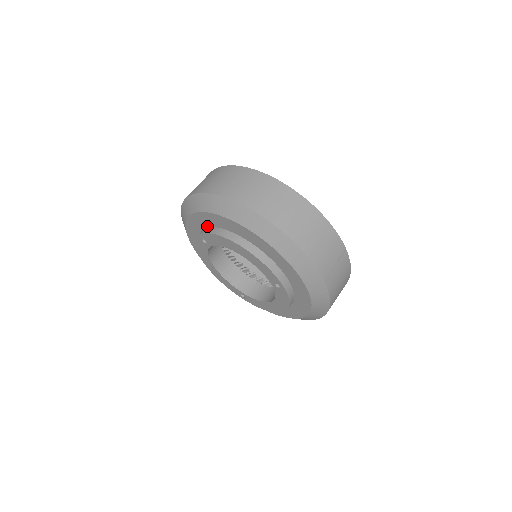
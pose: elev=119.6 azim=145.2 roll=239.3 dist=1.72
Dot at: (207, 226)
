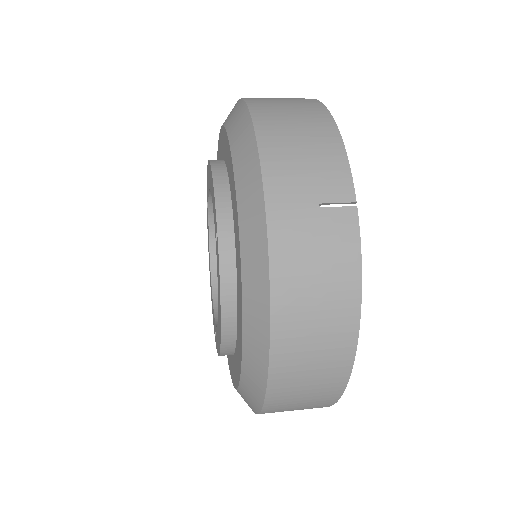
Dot at: occluded
